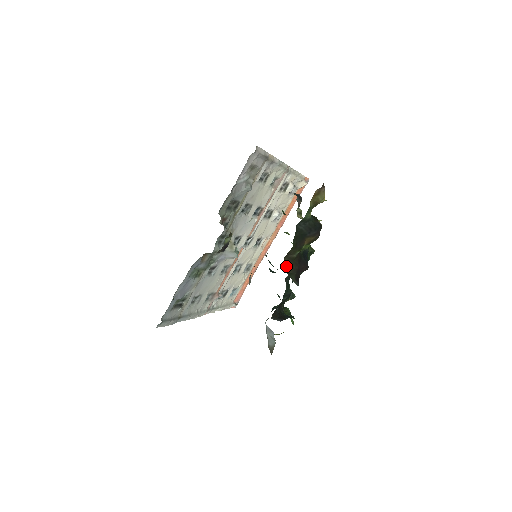
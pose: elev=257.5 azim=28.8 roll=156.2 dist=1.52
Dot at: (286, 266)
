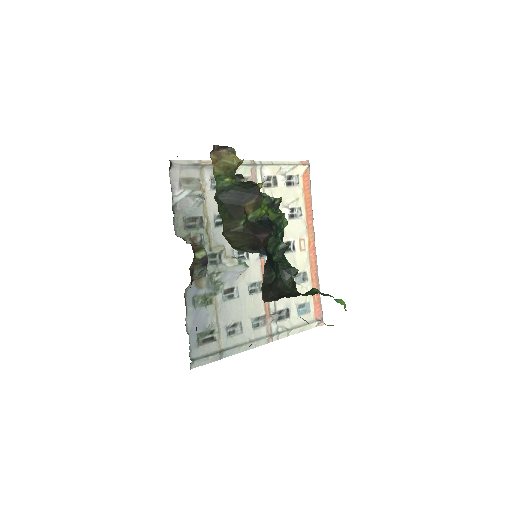
Dot at: (230, 241)
